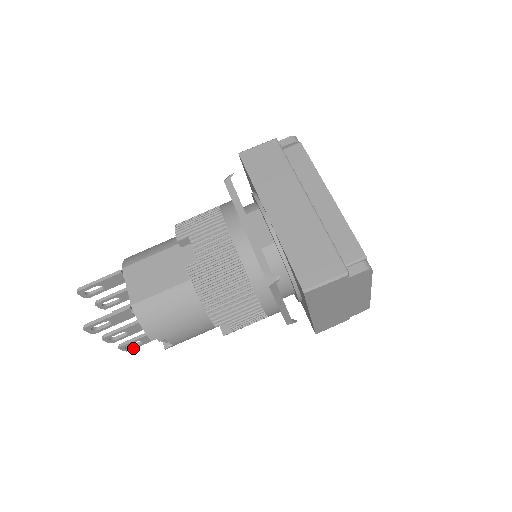
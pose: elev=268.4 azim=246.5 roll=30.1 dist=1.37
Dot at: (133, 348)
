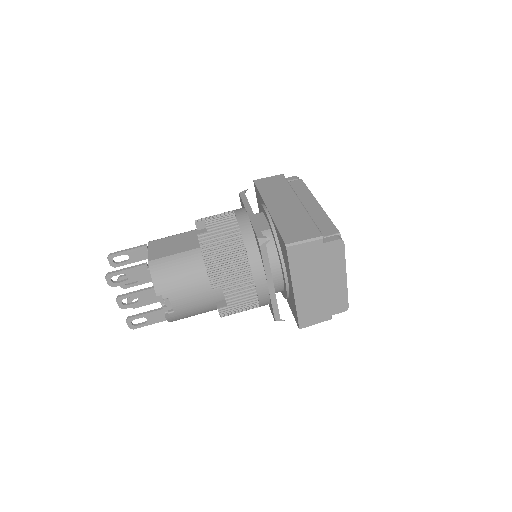
Dot at: (138, 327)
